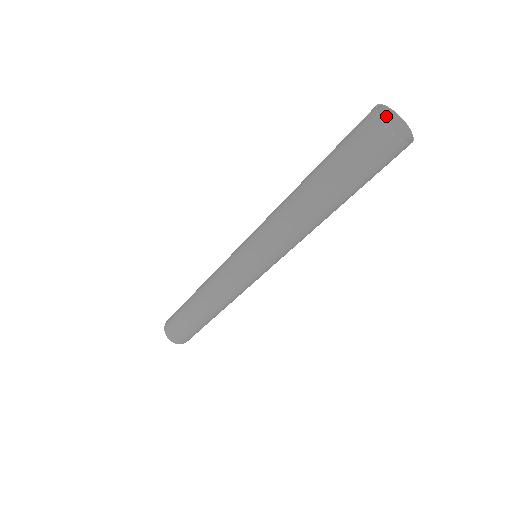
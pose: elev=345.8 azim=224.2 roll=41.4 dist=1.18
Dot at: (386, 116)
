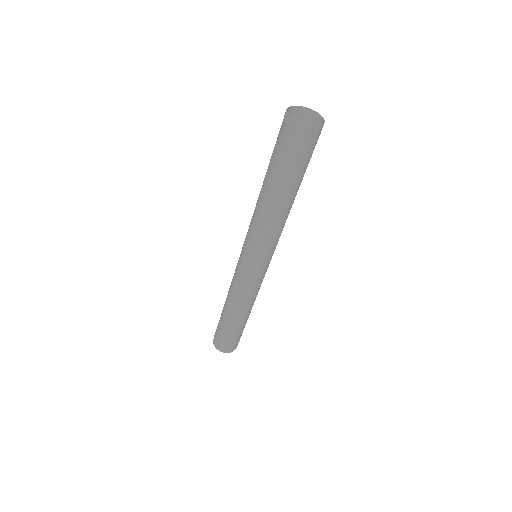
Dot at: (310, 116)
